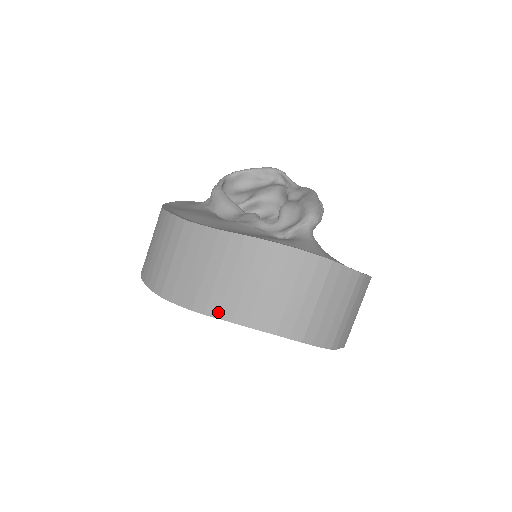
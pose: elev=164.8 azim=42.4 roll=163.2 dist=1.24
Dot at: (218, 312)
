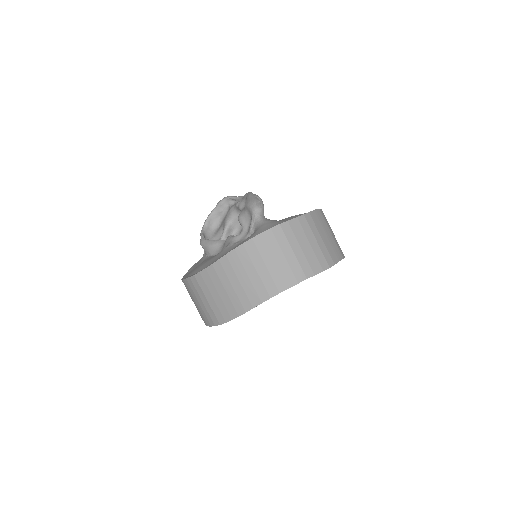
Dot at: (251, 305)
